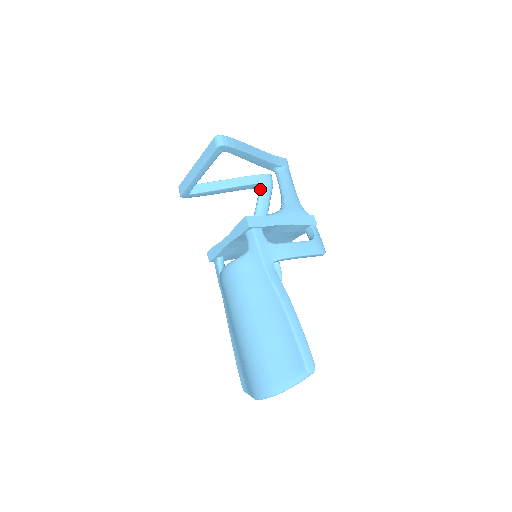
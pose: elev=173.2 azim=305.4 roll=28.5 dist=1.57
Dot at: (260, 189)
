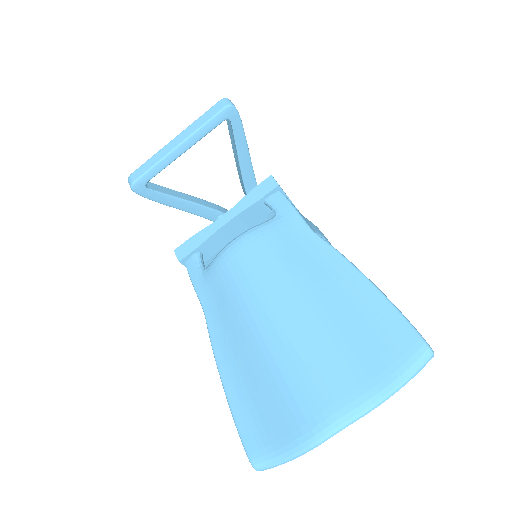
Dot at: occluded
